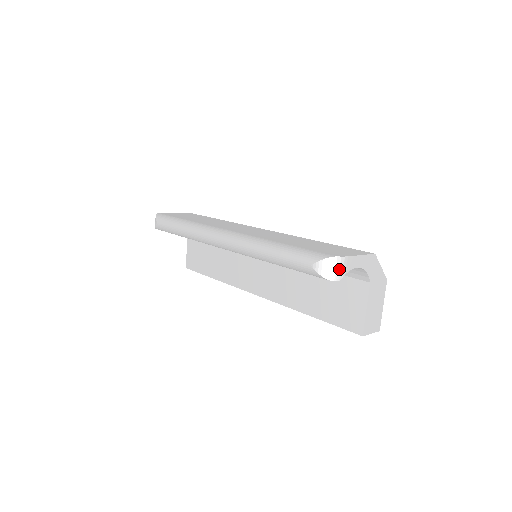
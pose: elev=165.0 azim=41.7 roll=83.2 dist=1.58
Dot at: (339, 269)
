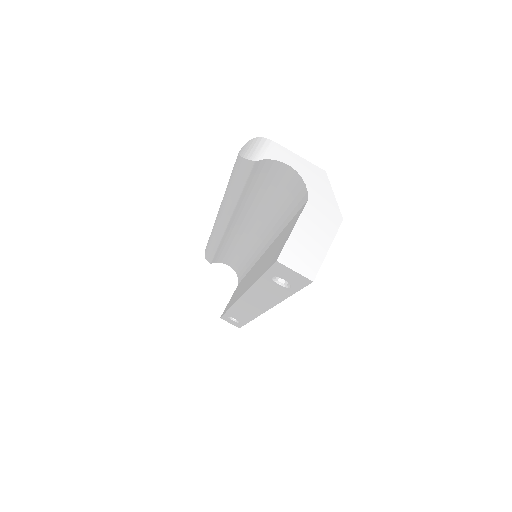
Dot at: (260, 150)
